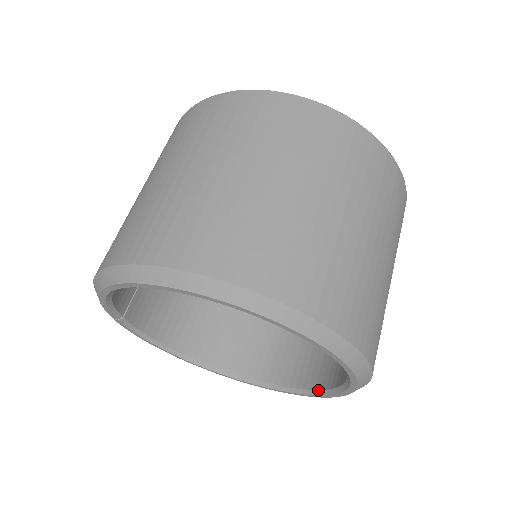
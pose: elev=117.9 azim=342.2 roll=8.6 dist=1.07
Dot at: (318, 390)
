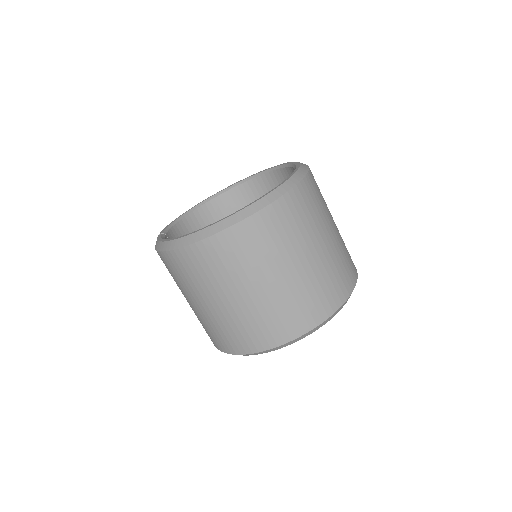
Dot at: occluded
